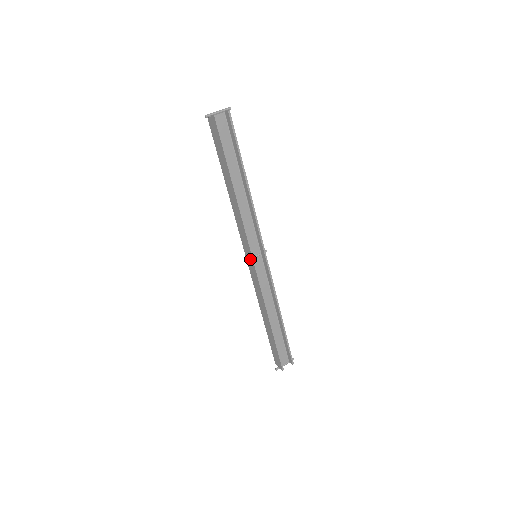
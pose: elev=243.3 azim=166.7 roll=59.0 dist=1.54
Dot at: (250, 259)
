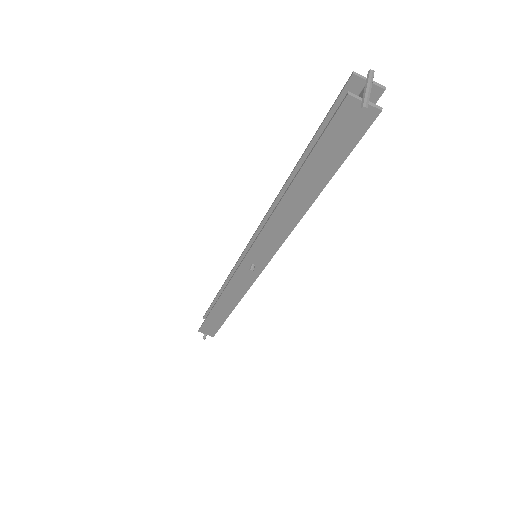
Dot at: (256, 266)
